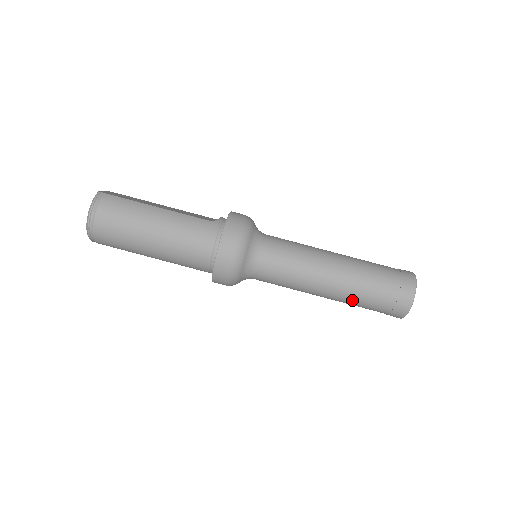
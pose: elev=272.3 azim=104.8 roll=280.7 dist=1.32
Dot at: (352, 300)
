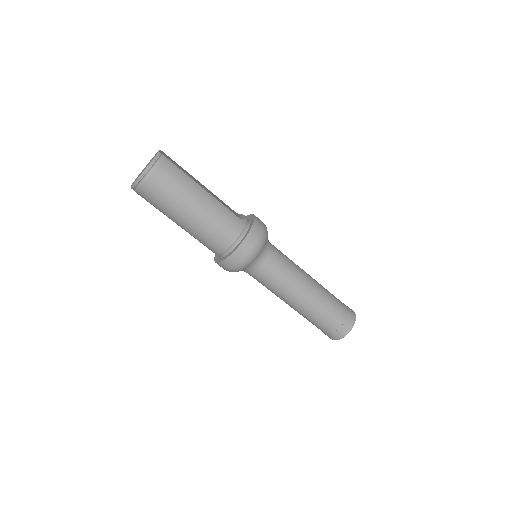
Dot at: (309, 316)
